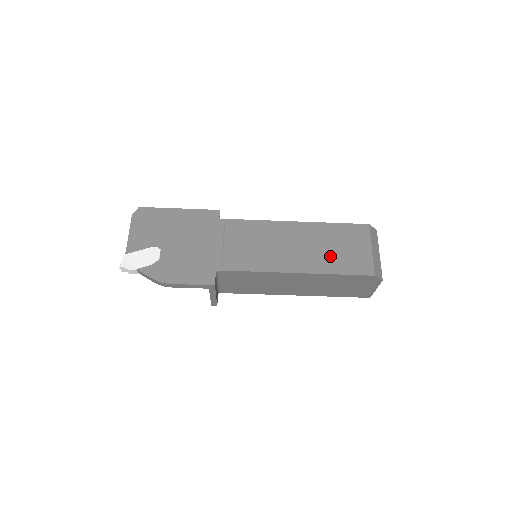
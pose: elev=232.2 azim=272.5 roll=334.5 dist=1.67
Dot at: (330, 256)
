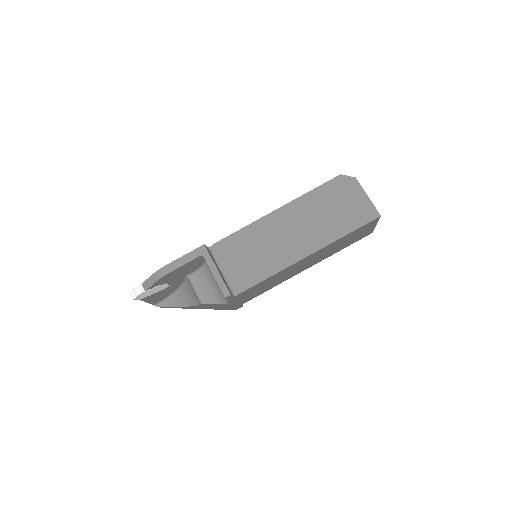
Dot at: occluded
